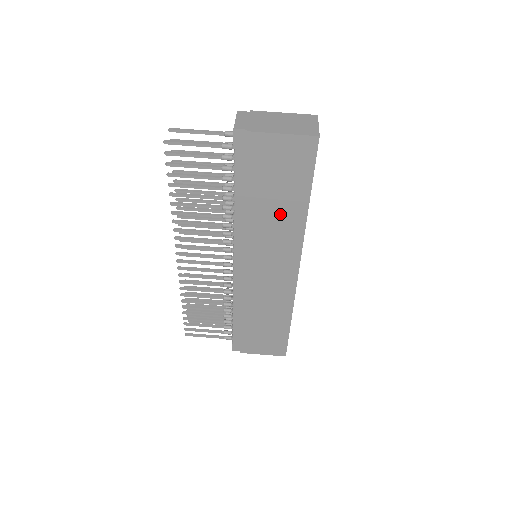
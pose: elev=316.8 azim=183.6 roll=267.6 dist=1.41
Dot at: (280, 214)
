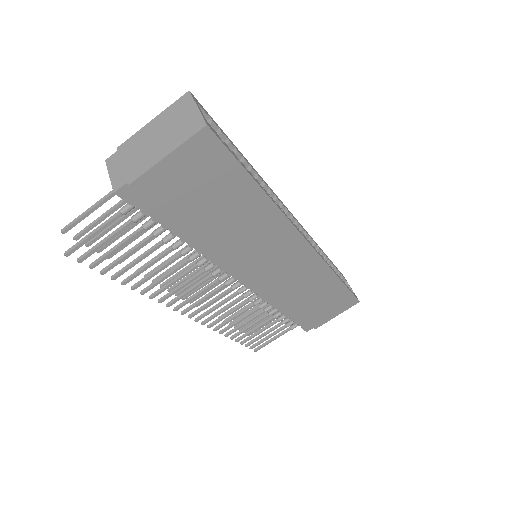
Dot at: (241, 218)
